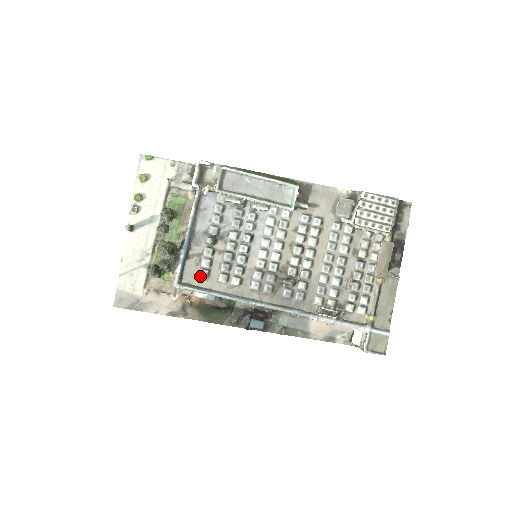
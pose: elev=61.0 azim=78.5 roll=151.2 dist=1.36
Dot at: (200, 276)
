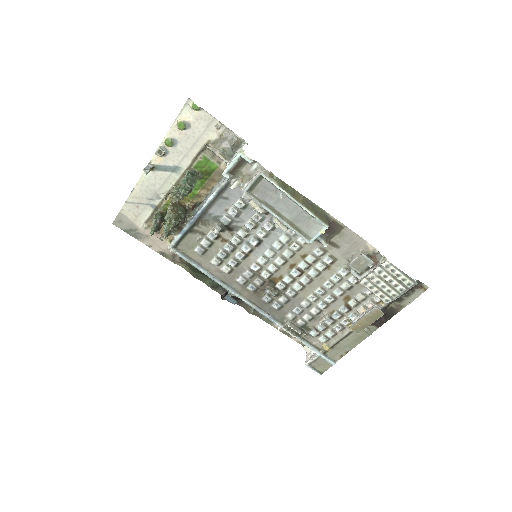
Dot at: (195, 251)
